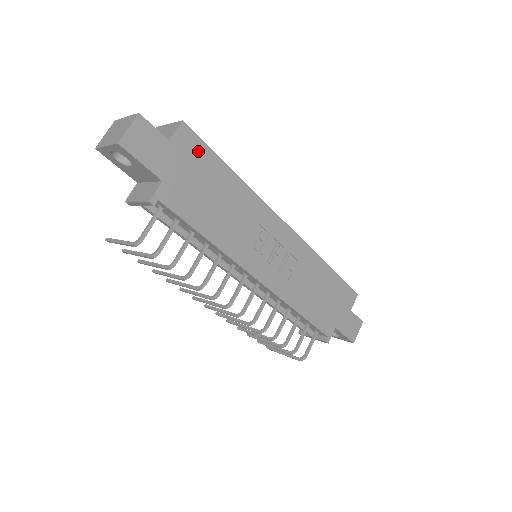
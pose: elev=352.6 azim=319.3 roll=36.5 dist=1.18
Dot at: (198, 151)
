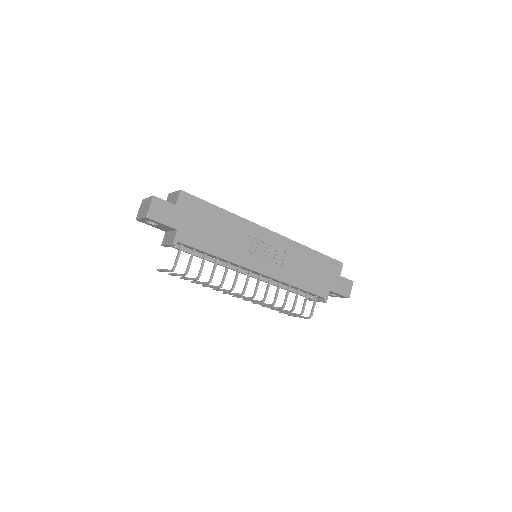
Dot at: (195, 204)
